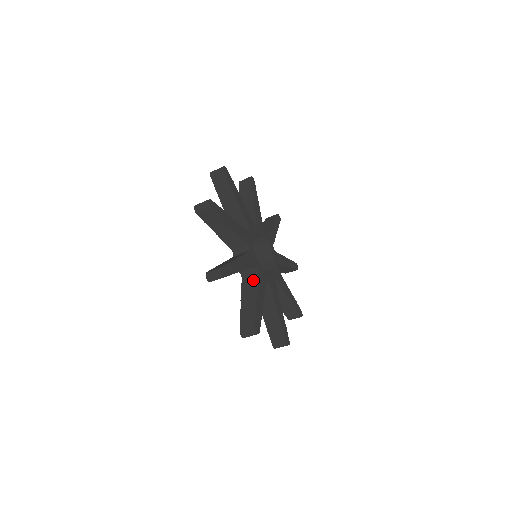
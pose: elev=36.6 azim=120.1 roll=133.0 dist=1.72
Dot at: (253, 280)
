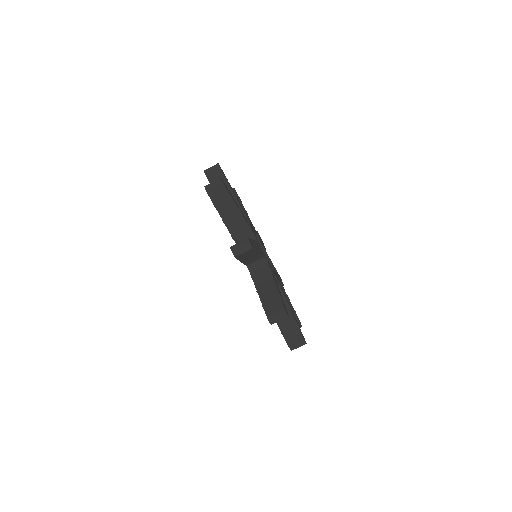
Dot at: (265, 271)
